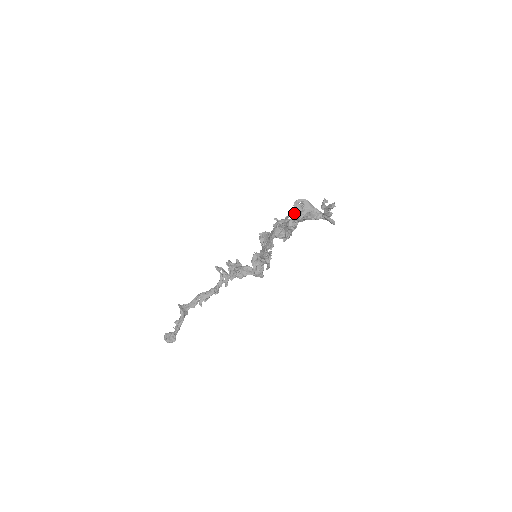
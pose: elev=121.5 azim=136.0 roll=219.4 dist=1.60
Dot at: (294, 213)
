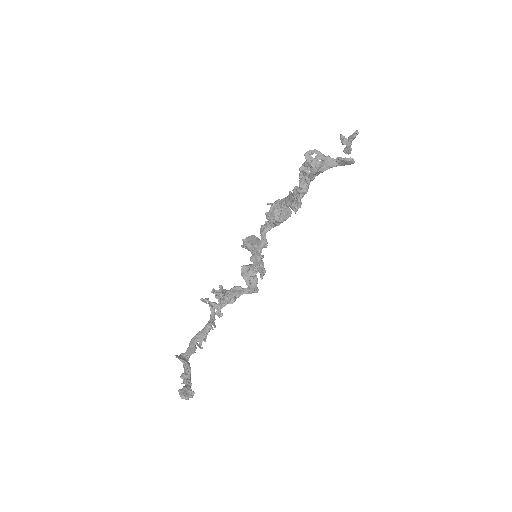
Dot at: (300, 175)
